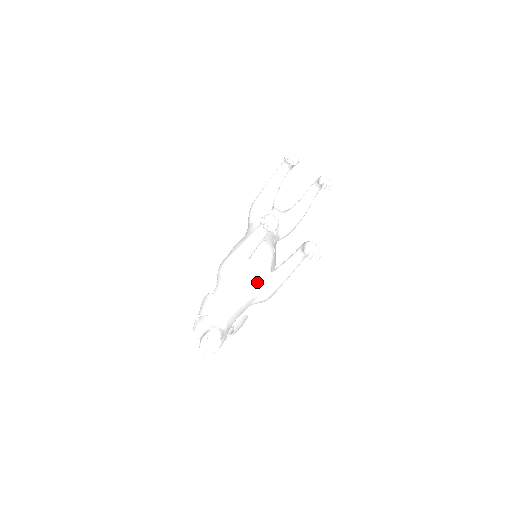
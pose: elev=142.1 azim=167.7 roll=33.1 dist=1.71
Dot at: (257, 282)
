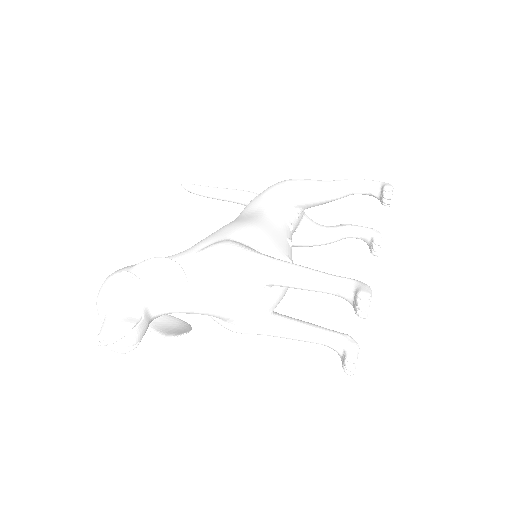
Dot at: (251, 315)
